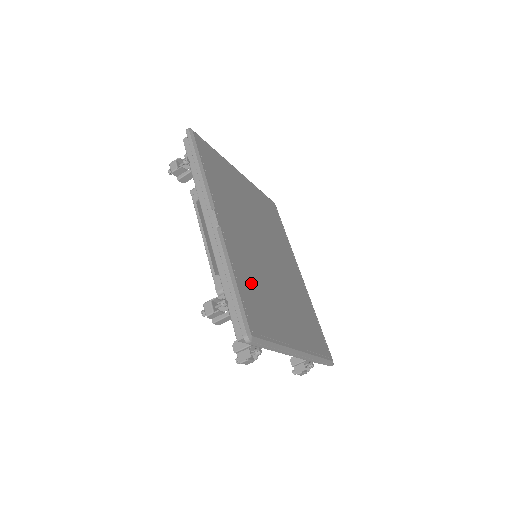
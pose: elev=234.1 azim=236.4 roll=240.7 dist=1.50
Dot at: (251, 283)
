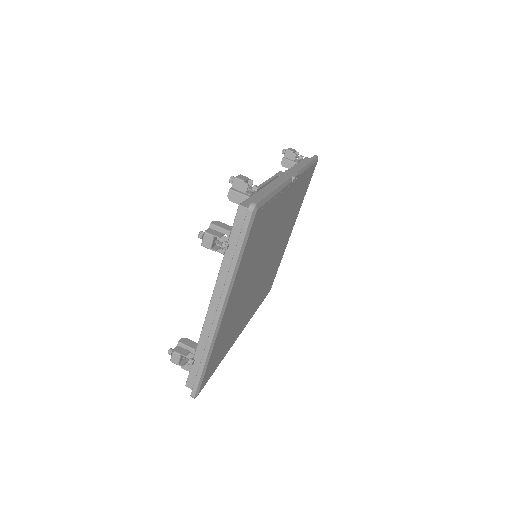
Dot at: (267, 224)
